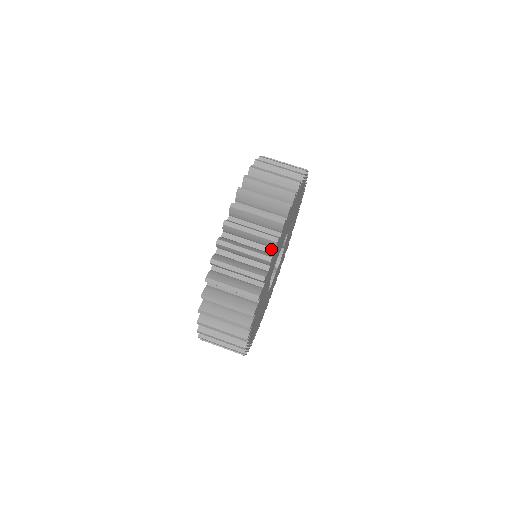
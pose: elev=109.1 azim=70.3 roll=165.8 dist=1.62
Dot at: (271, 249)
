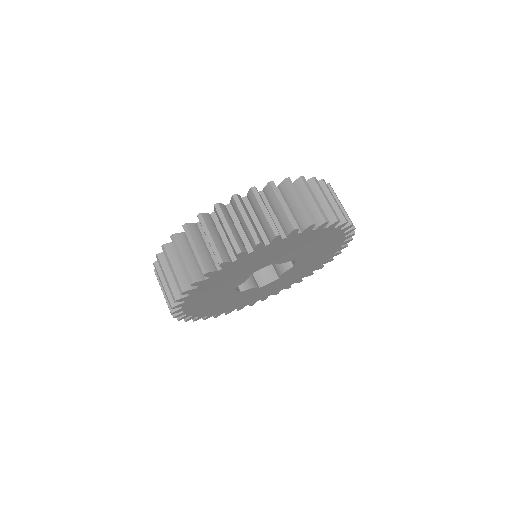
Dot at: (283, 234)
